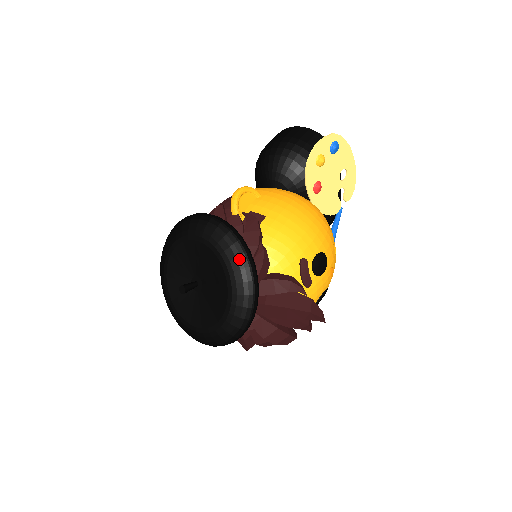
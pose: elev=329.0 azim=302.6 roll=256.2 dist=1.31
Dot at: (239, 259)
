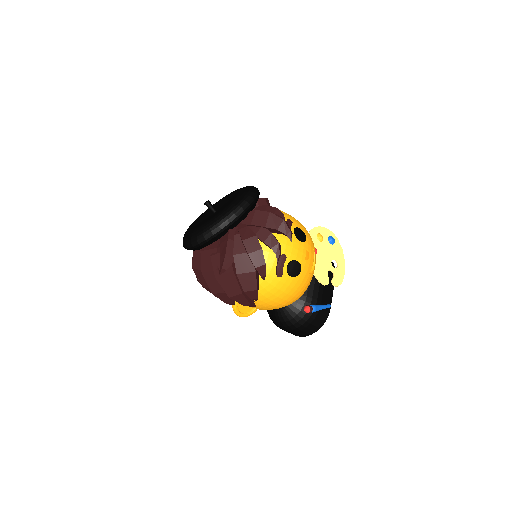
Dot at: (252, 187)
